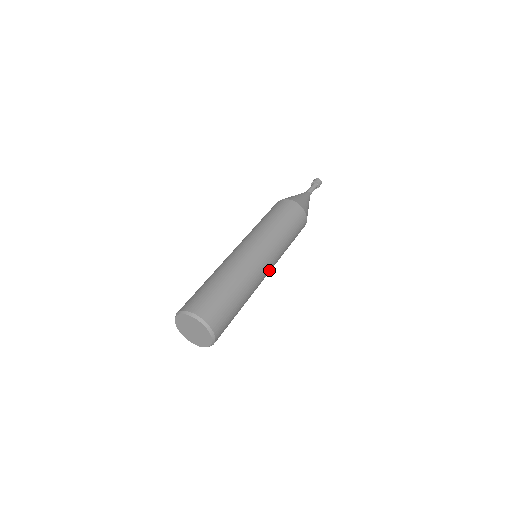
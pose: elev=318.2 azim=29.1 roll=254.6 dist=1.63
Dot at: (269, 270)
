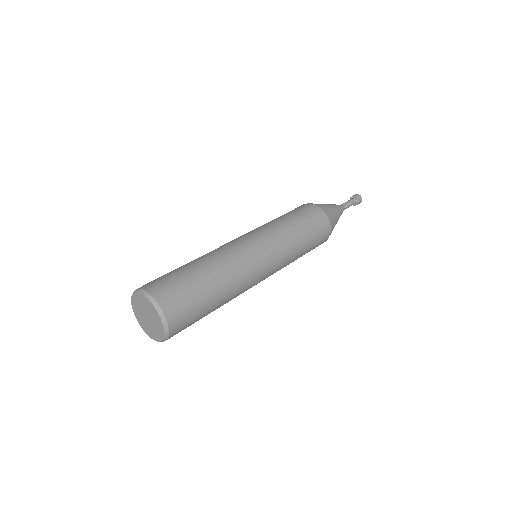
Dot at: occluded
